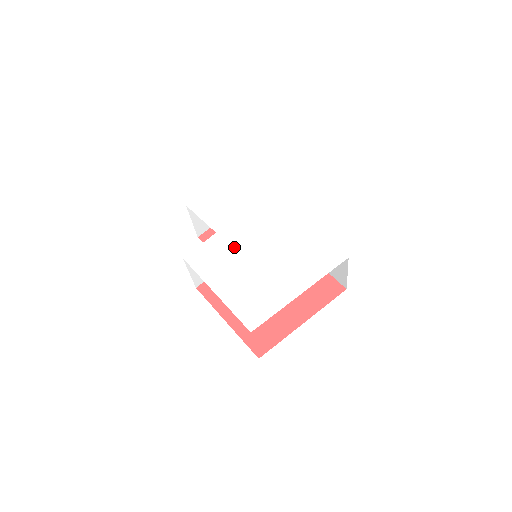
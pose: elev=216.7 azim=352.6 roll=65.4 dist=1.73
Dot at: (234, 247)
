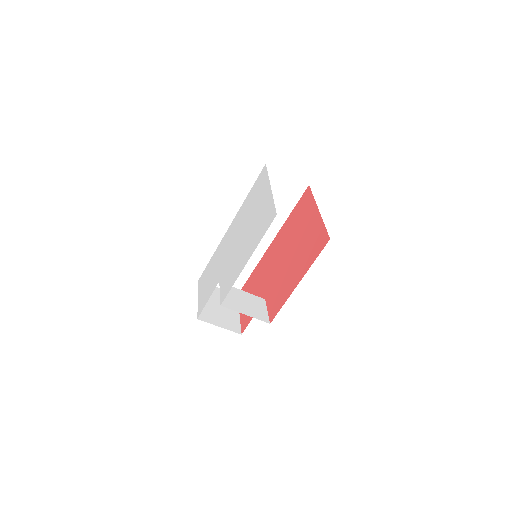
Dot at: (231, 260)
